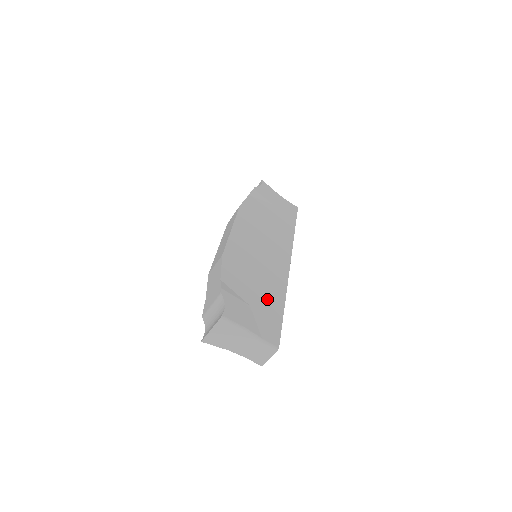
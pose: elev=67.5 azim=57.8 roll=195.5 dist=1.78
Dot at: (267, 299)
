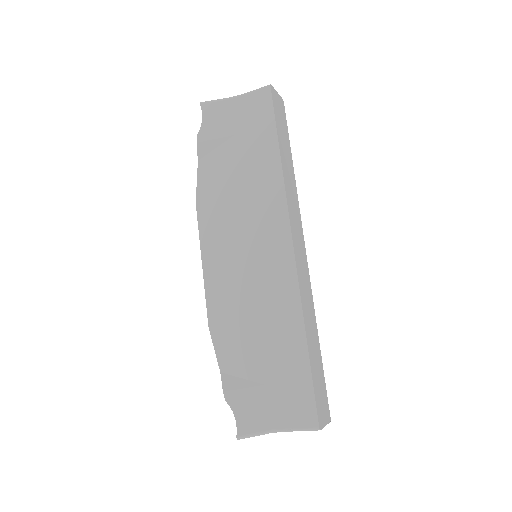
Dot at: (281, 353)
